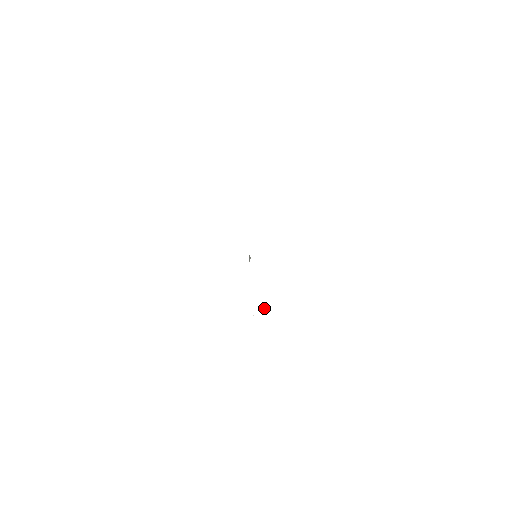
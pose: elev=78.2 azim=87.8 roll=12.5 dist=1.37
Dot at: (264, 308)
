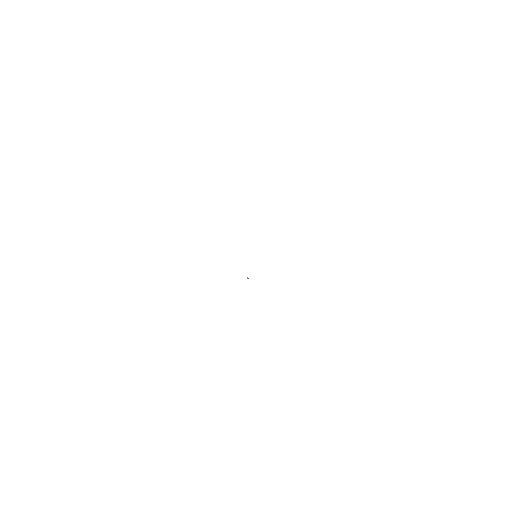
Dot at: occluded
